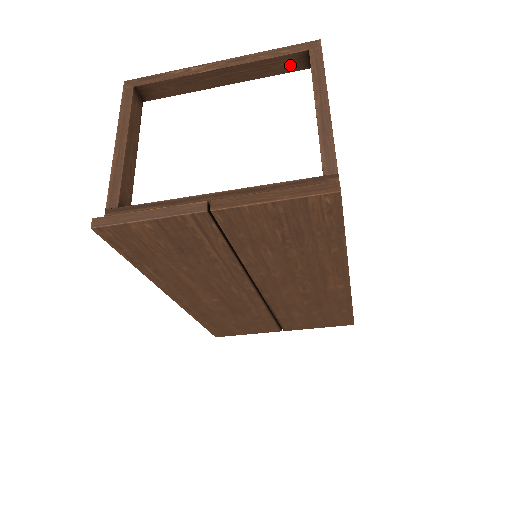
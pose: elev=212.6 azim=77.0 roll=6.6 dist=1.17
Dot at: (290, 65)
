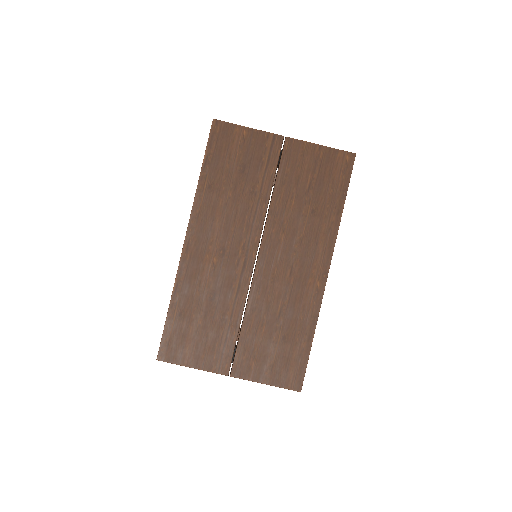
Dot at: occluded
